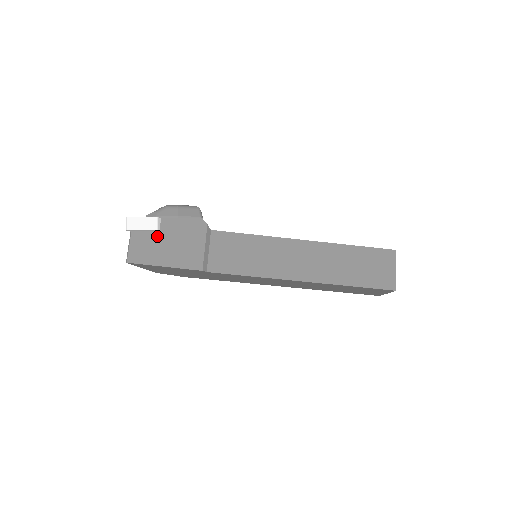
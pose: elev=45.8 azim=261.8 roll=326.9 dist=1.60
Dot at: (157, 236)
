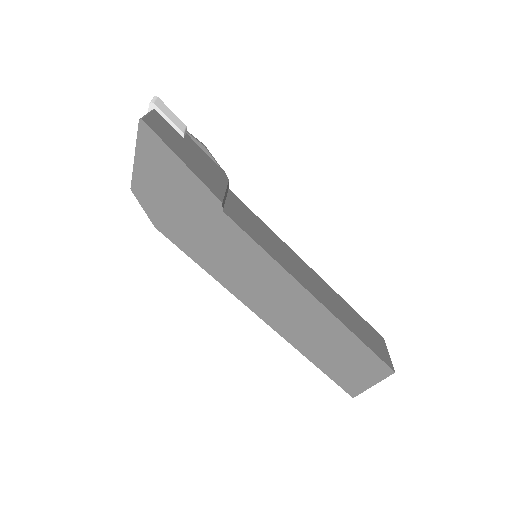
Dot at: (180, 138)
